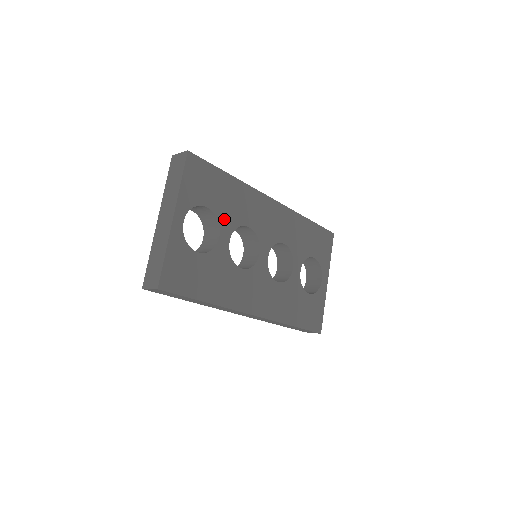
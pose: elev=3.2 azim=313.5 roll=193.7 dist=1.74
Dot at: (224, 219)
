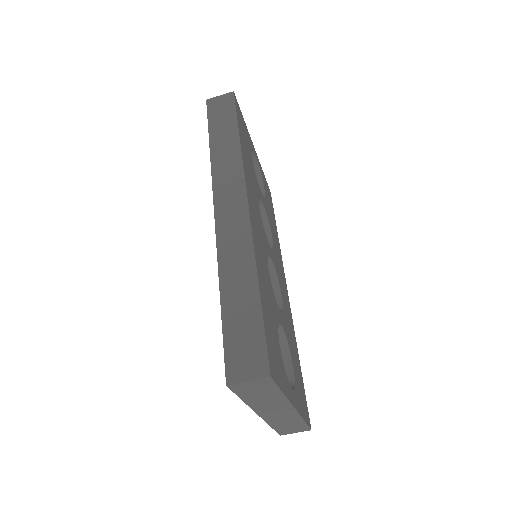
Dot at: (266, 206)
